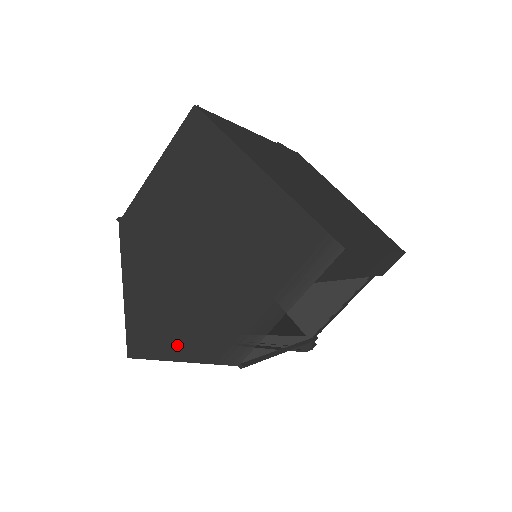
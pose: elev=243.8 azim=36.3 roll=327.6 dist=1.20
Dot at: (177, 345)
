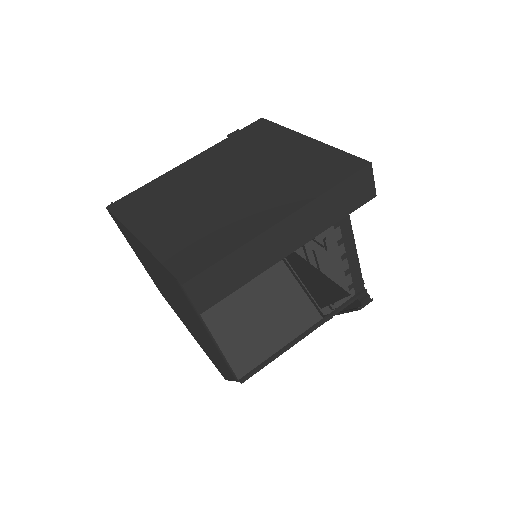
Dot at: (223, 369)
